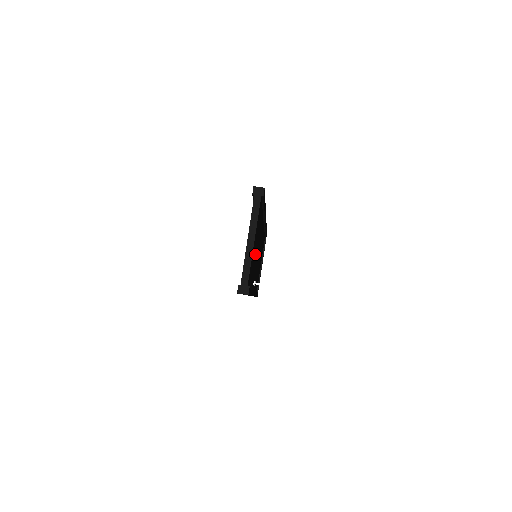
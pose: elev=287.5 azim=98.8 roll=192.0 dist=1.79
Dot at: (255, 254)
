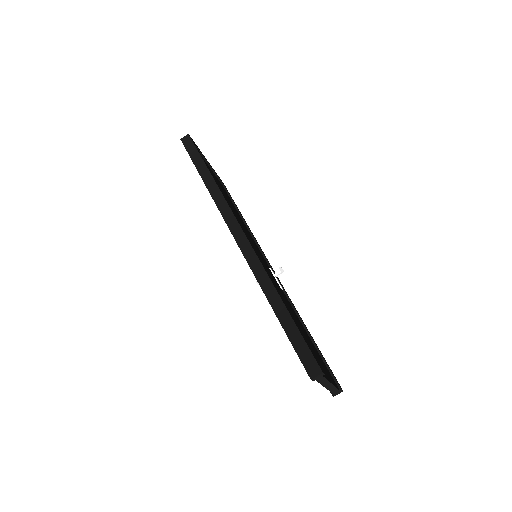
Dot at: (301, 329)
